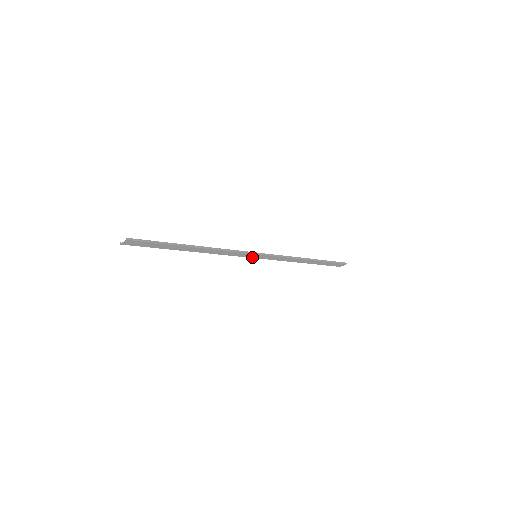
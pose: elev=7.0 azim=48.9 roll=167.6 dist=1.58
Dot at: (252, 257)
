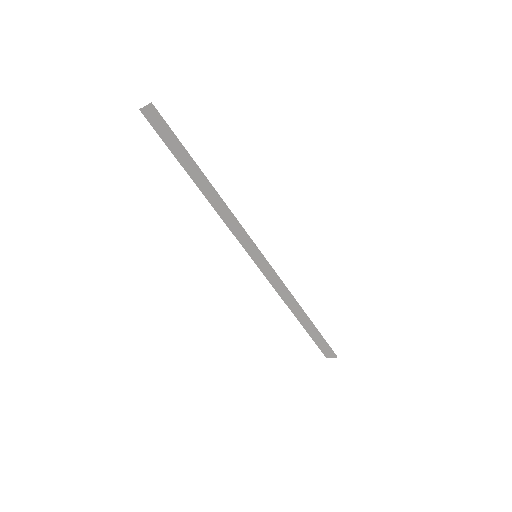
Dot at: (251, 255)
